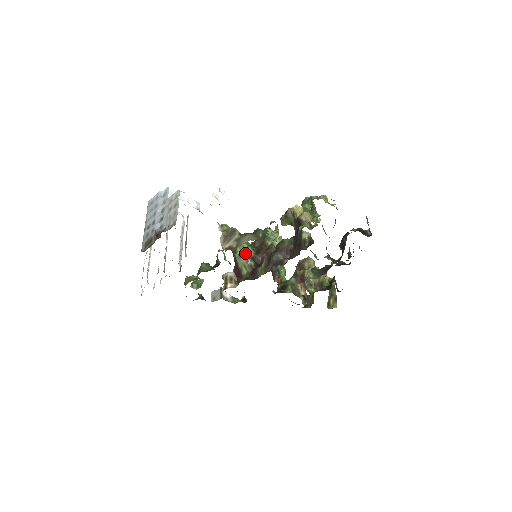
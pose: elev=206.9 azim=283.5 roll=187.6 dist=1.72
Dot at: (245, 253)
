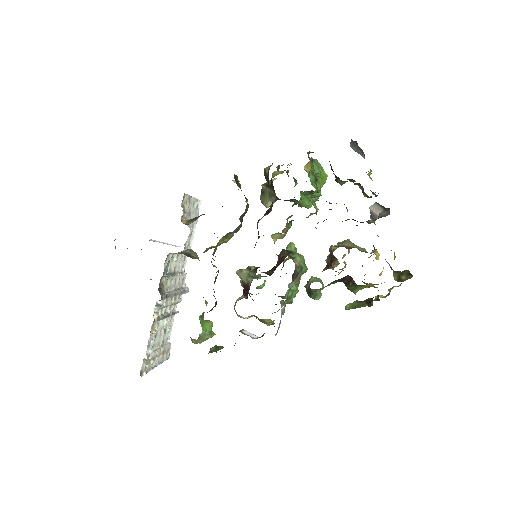
Dot at: (256, 277)
